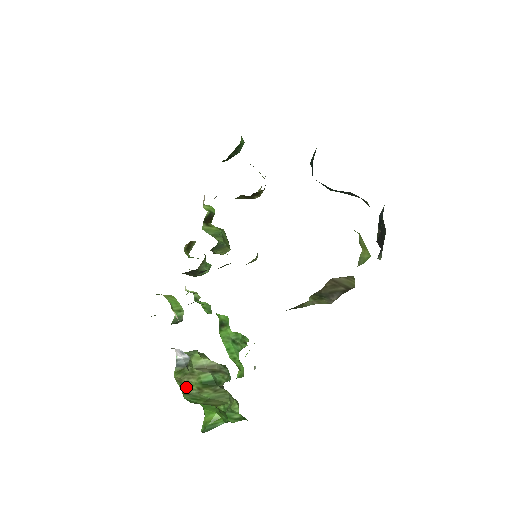
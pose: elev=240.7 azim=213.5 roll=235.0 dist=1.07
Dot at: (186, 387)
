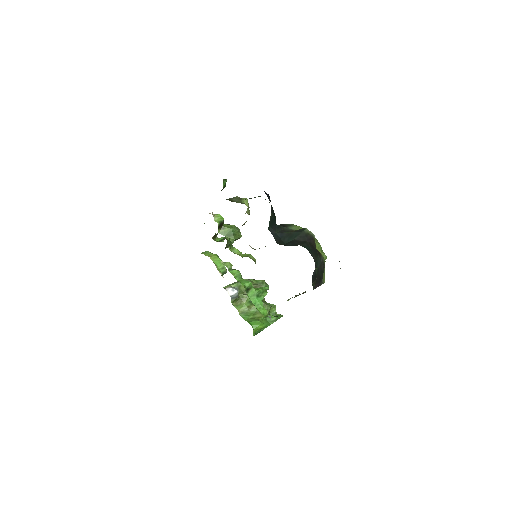
Dot at: (241, 308)
